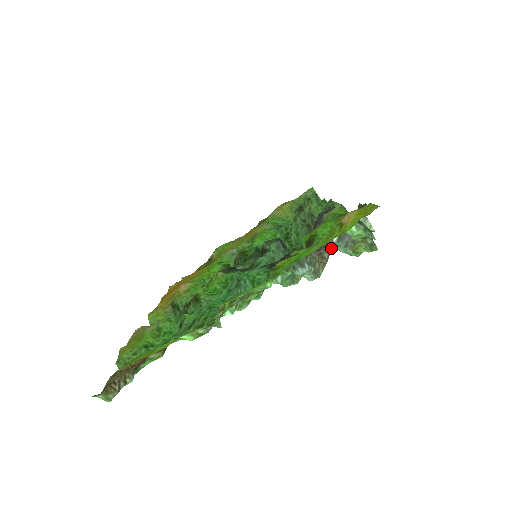
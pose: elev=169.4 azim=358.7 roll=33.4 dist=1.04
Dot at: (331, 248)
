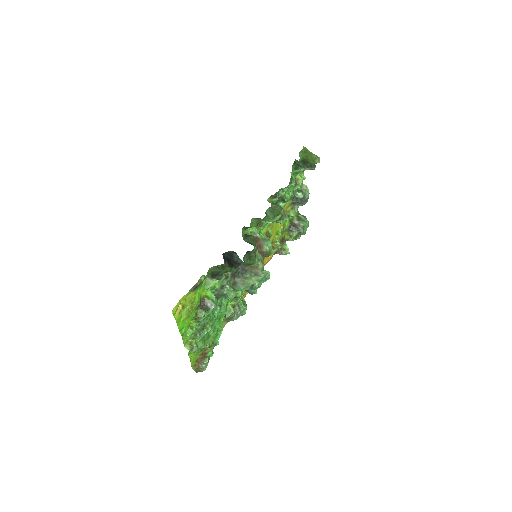
Dot at: occluded
